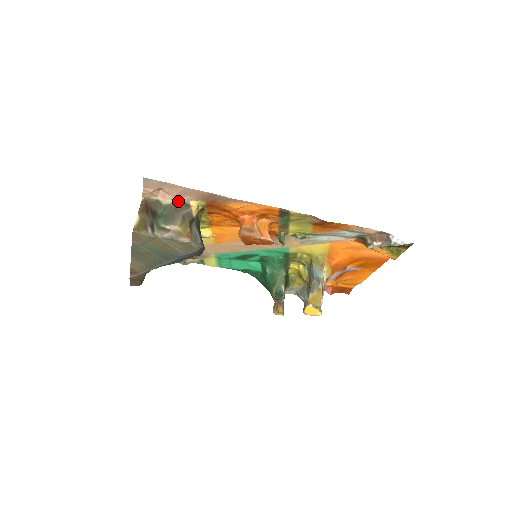
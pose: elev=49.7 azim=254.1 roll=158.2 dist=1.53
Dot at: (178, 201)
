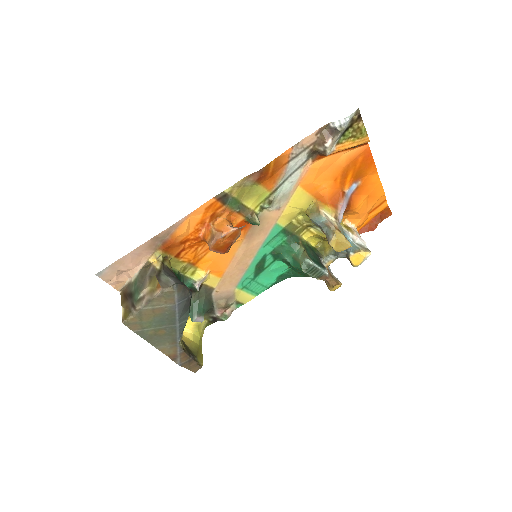
Dot at: (141, 269)
